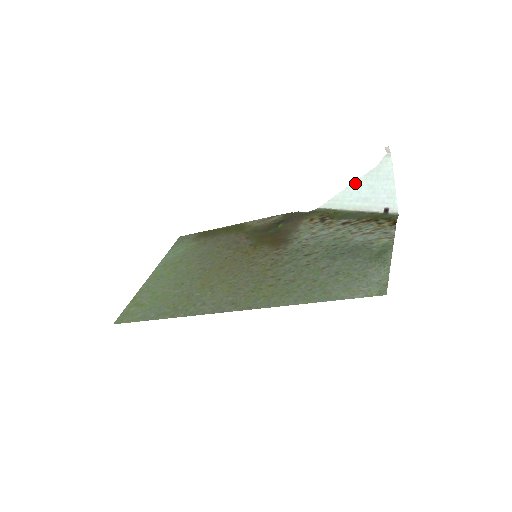
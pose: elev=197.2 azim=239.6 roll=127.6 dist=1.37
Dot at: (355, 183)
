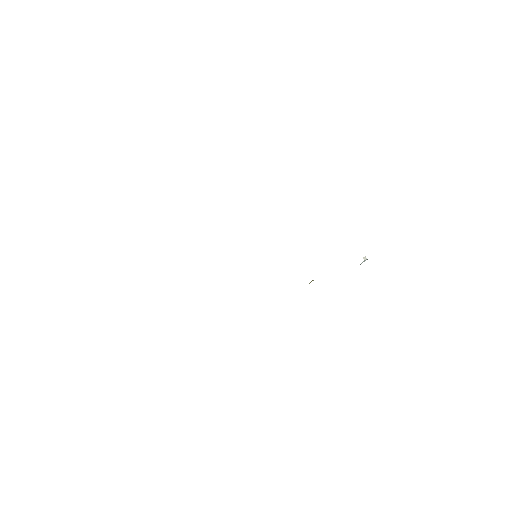
Dot at: occluded
